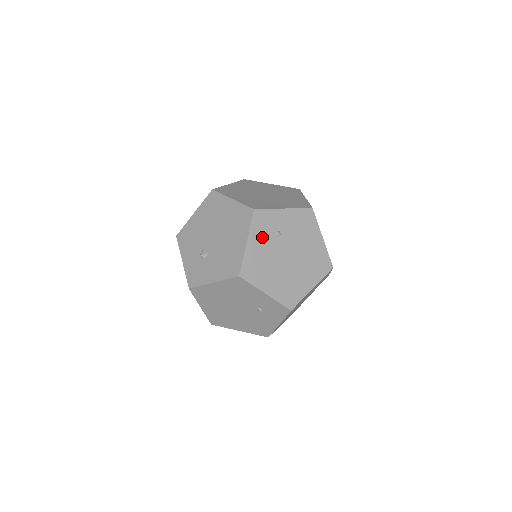
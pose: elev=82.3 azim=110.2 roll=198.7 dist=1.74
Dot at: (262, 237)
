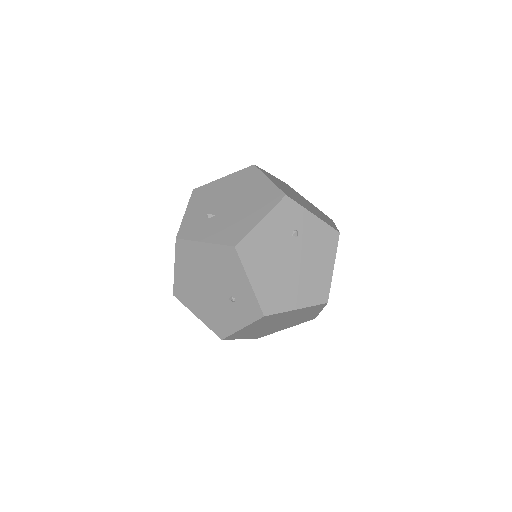
Dot at: (278, 225)
